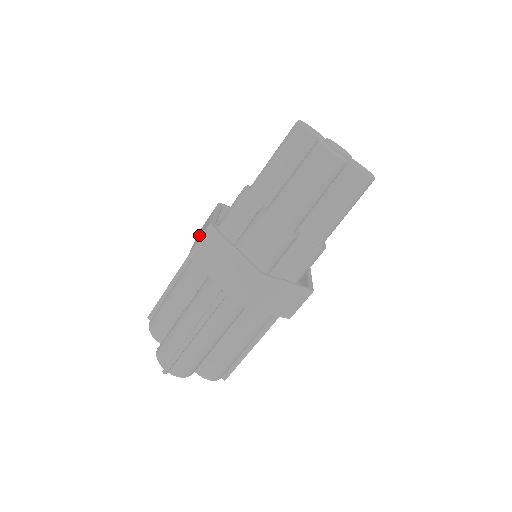
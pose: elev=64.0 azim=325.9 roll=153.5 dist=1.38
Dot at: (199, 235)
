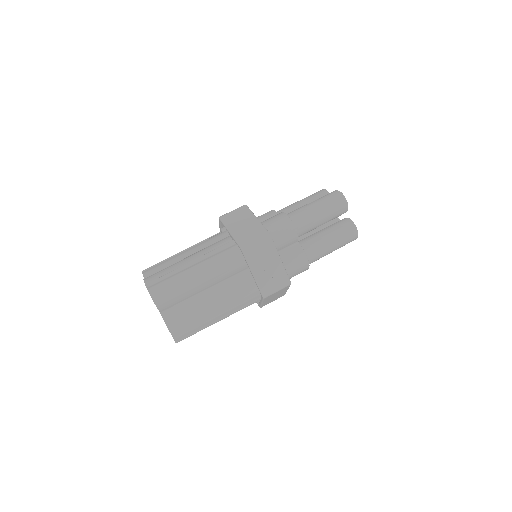
Dot at: occluded
